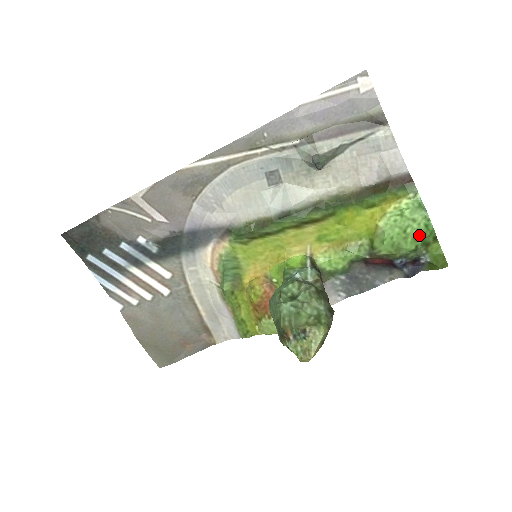
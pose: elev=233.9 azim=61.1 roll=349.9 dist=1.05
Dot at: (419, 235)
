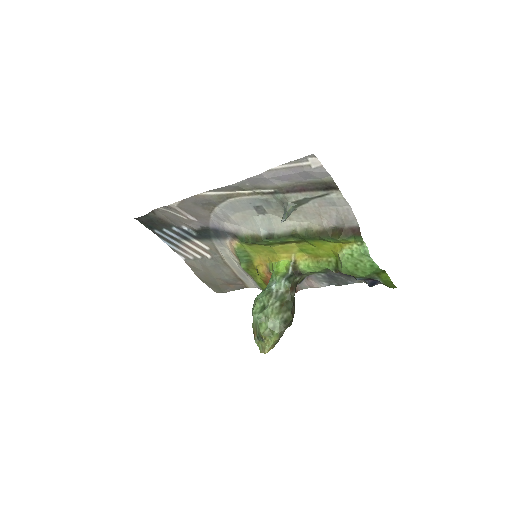
Dot at: (367, 270)
